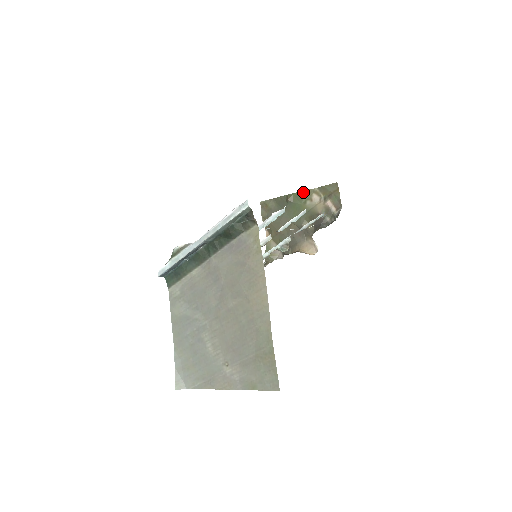
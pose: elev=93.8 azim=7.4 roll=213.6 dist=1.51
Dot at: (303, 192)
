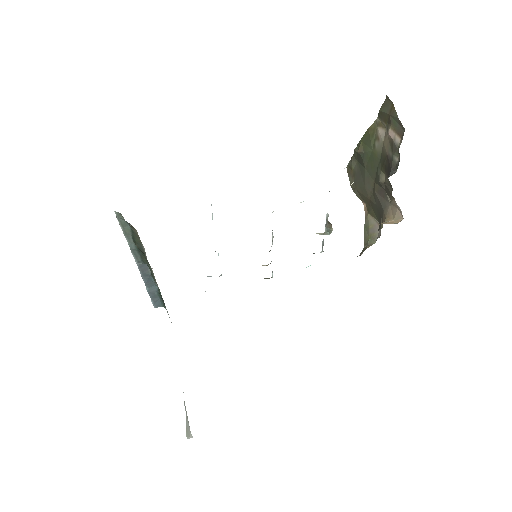
Dot at: (367, 132)
